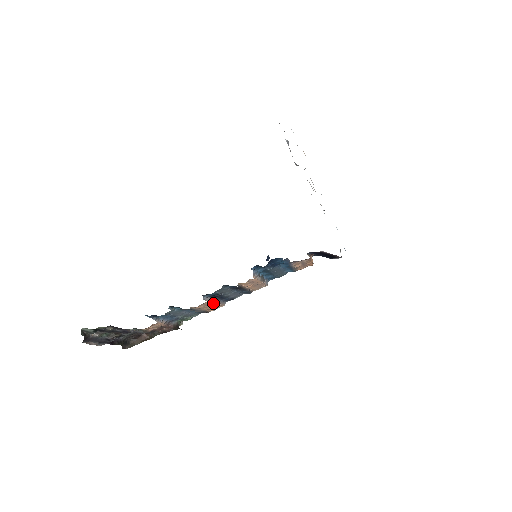
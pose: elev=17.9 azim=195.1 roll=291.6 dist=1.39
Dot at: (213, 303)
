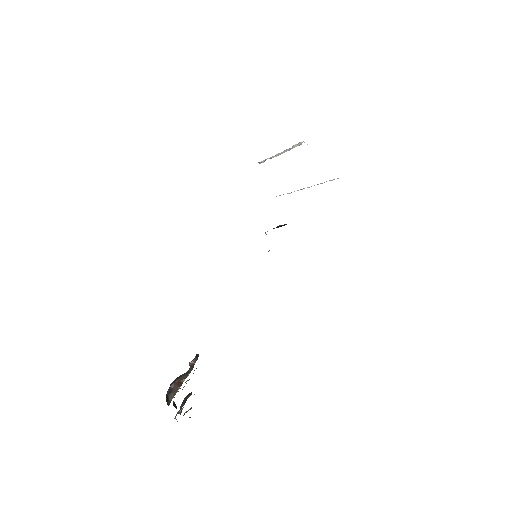
Dot at: occluded
